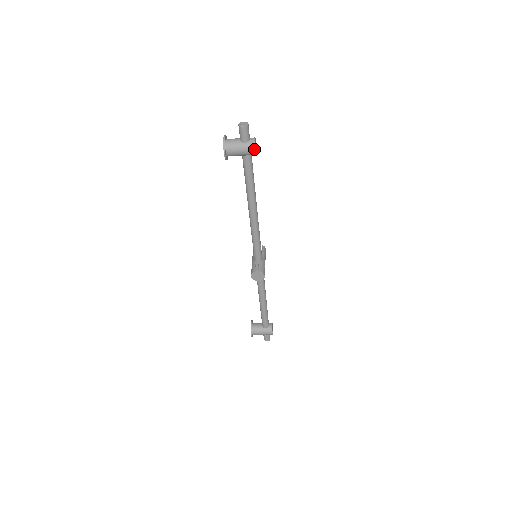
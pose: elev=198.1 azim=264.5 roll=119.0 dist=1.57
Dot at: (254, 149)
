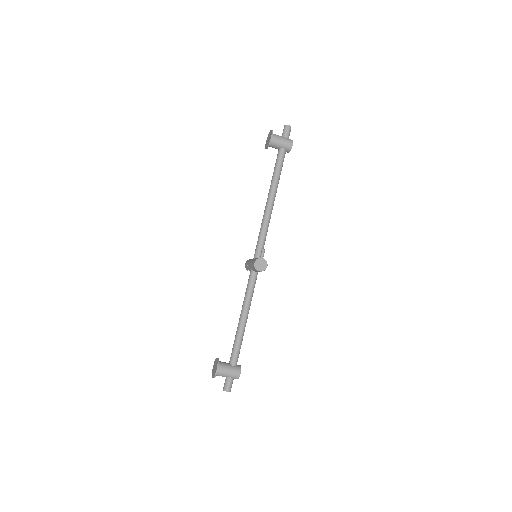
Dot at: (292, 143)
